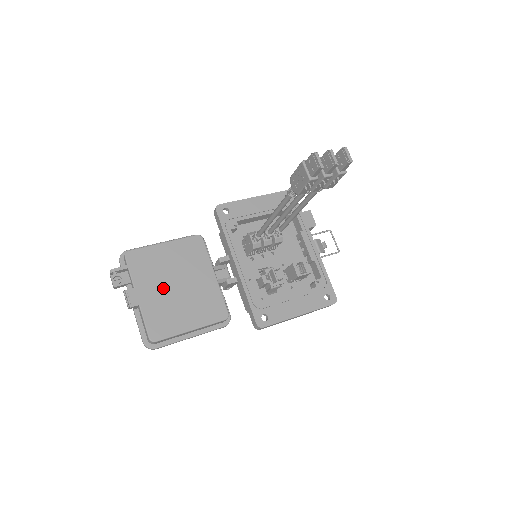
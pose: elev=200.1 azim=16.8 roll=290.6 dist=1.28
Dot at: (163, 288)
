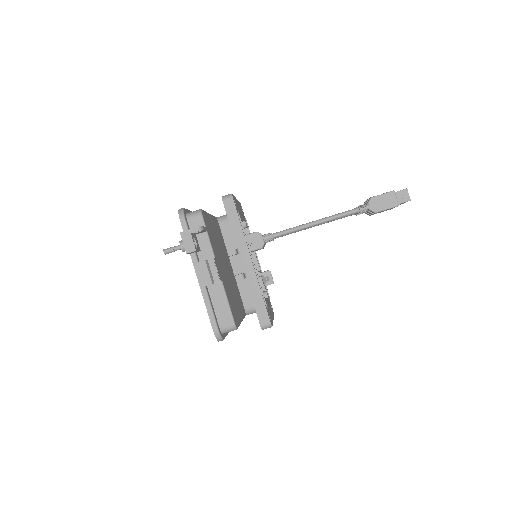
Dot at: (223, 267)
